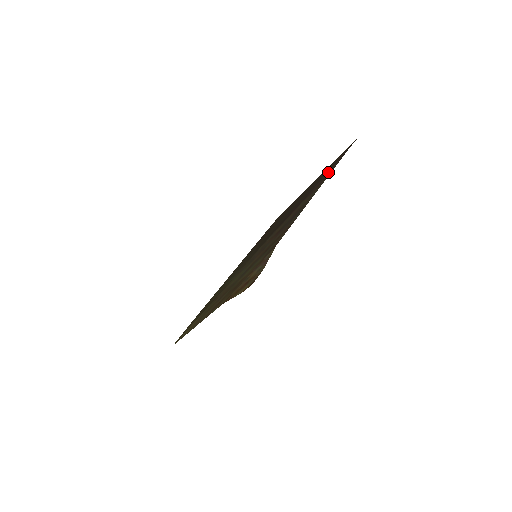
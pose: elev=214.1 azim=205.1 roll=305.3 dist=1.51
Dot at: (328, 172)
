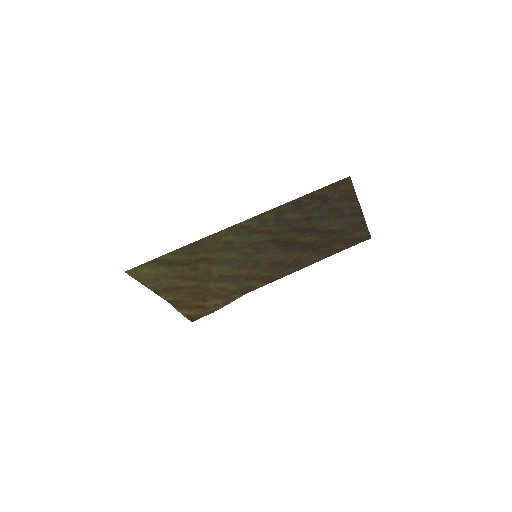
Dot at: (339, 247)
